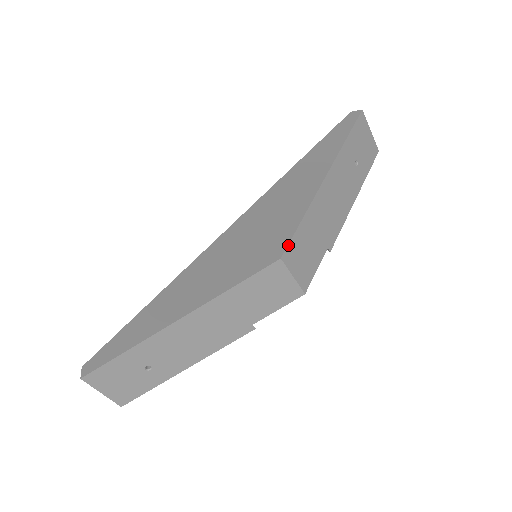
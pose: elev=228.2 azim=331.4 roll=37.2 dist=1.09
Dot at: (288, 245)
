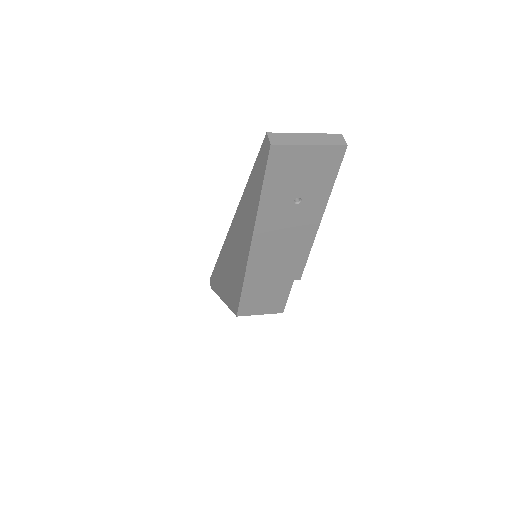
Dot at: (238, 308)
